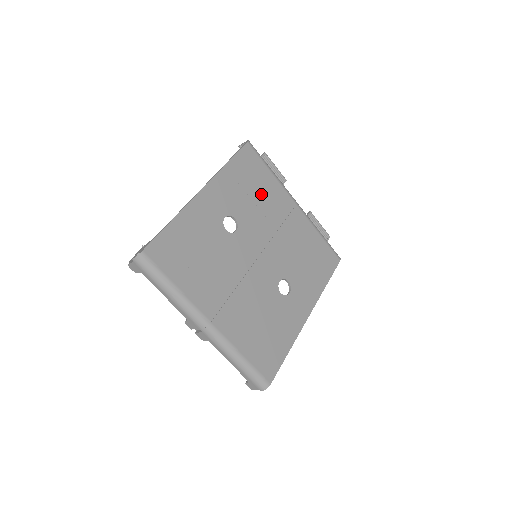
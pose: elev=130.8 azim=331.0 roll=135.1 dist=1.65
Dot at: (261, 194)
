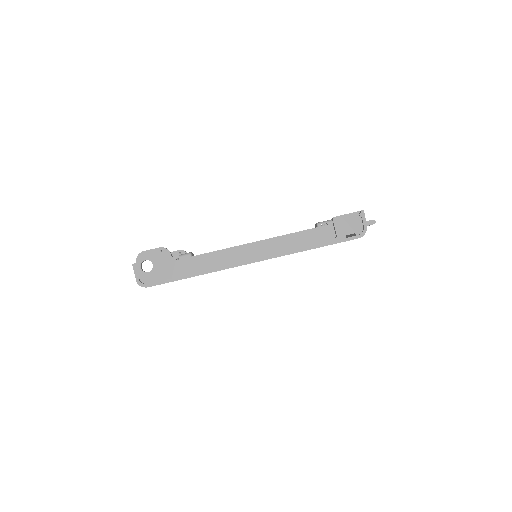
Dot at: occluded
